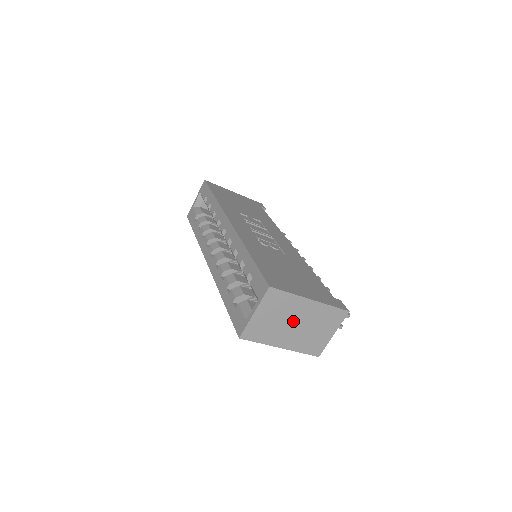
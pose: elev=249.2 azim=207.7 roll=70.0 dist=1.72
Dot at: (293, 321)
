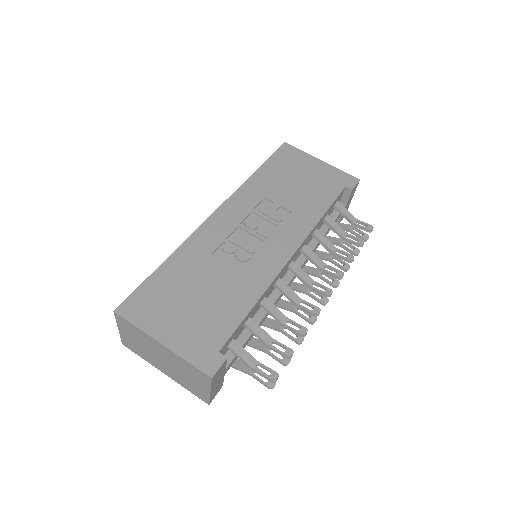
Dot at: (158, 355)
